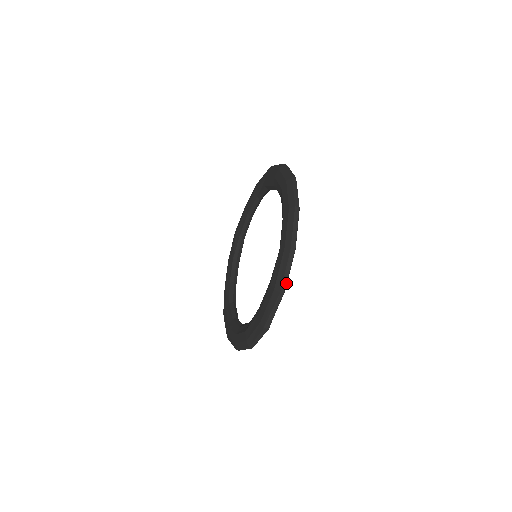
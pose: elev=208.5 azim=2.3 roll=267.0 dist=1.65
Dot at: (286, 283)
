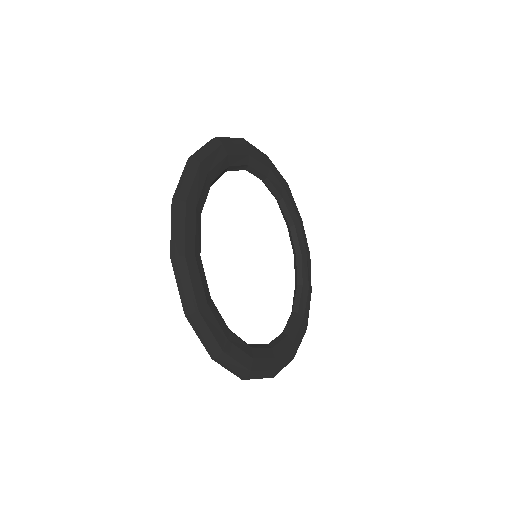
Dot at: (211, 348)
